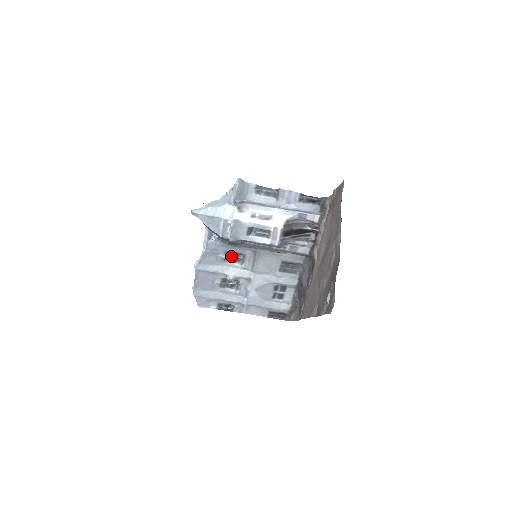
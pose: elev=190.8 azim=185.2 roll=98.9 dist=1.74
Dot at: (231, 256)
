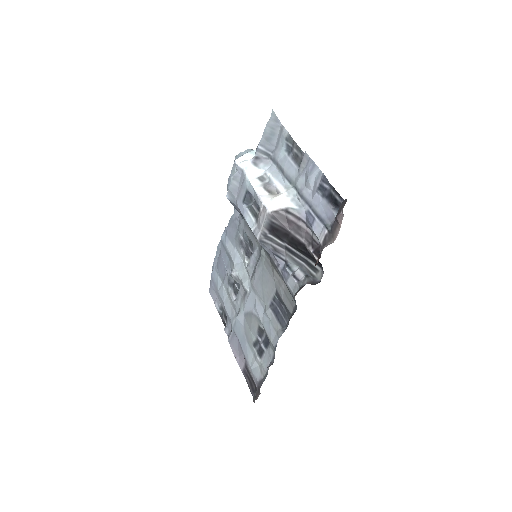
Dot at: (248, 244)
